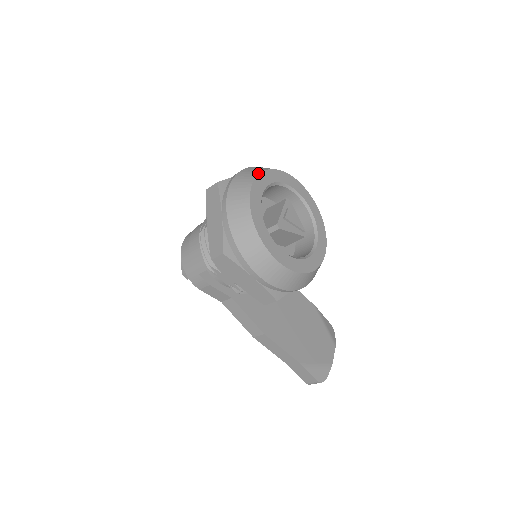
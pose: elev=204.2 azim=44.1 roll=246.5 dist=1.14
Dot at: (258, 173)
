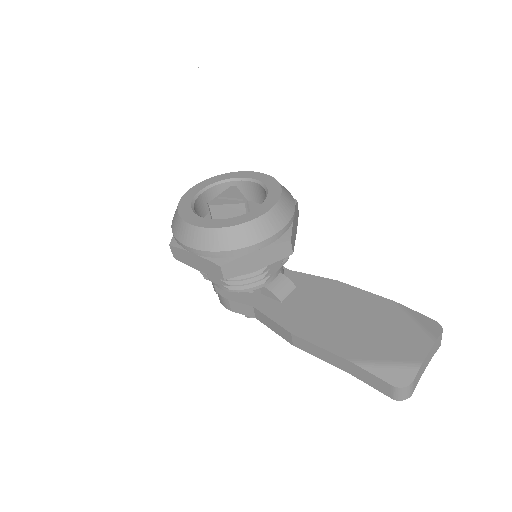
Dot at: (204, 181)
